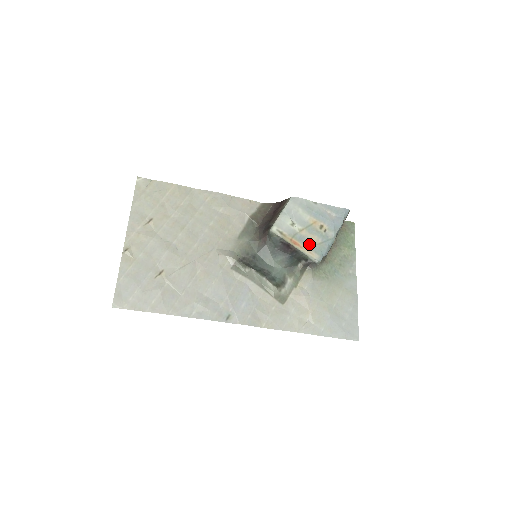
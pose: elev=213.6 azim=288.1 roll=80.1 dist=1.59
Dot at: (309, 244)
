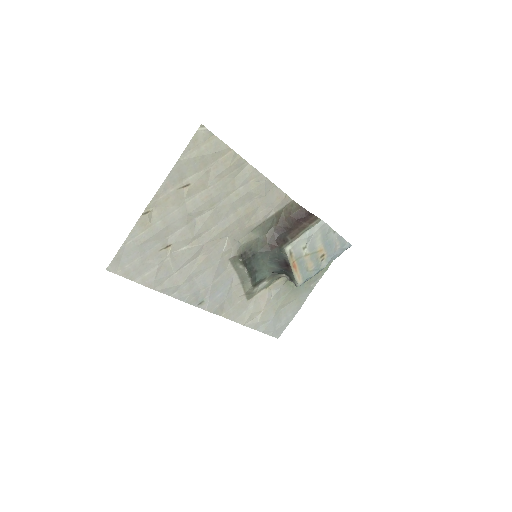
Dot at: (303, 269)
